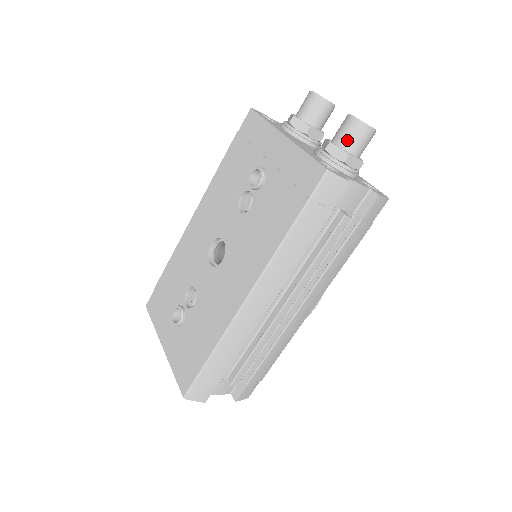
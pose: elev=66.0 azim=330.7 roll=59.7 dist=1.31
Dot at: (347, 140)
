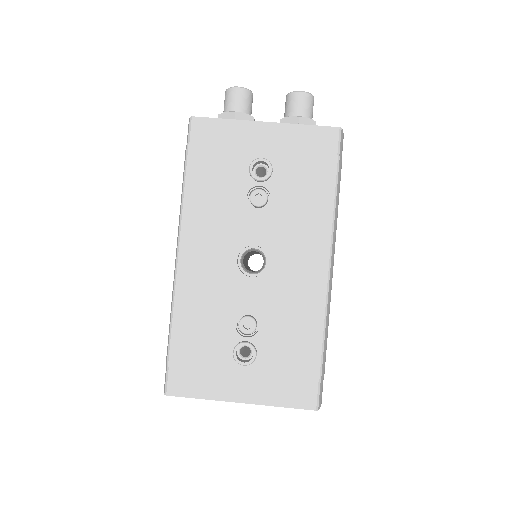
Dot at: (307, 111)
